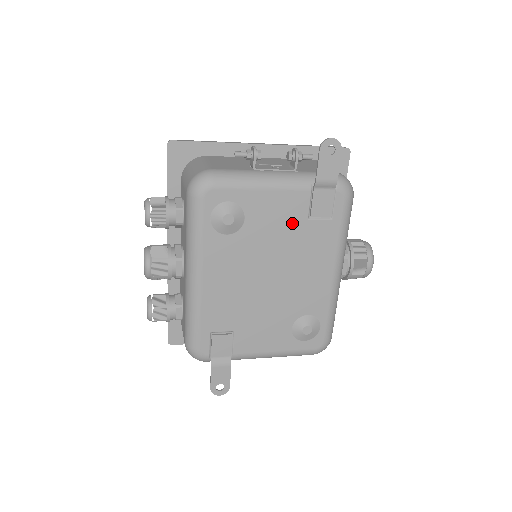
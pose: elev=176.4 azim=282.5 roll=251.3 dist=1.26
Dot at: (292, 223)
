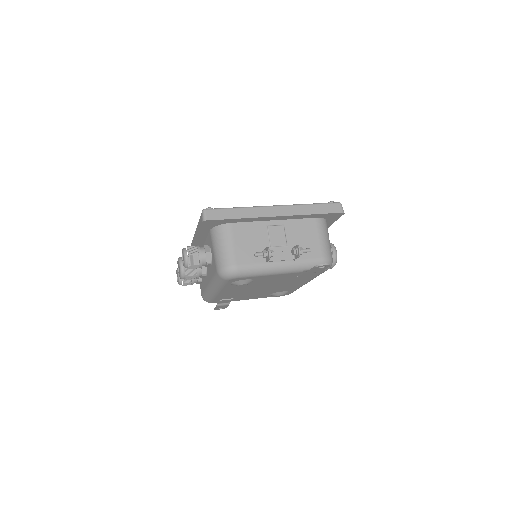
Dot at: (285, 279)
